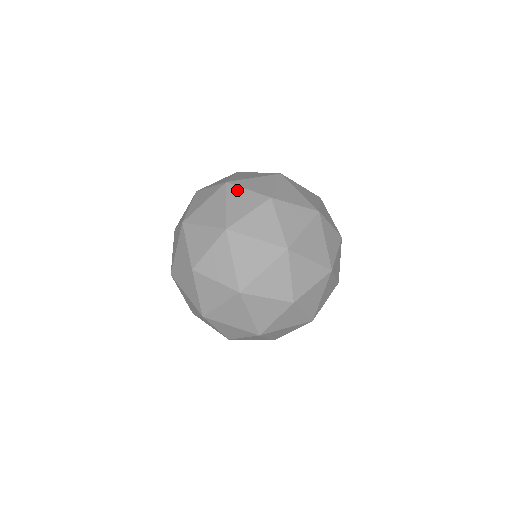
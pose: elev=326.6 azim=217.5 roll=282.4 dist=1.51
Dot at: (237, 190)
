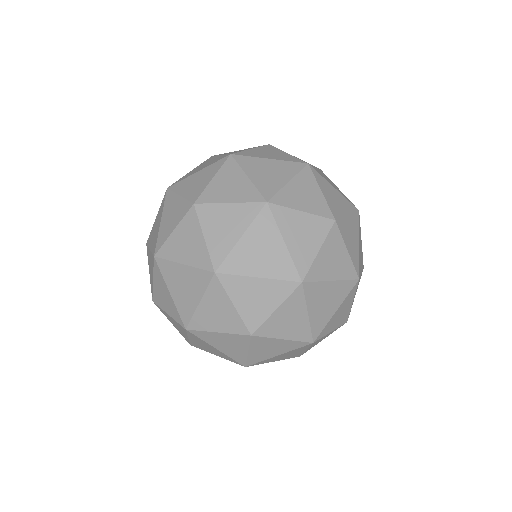
Dot at: occluded
